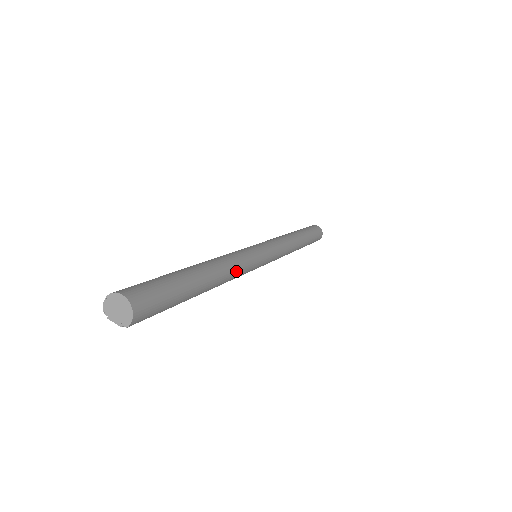
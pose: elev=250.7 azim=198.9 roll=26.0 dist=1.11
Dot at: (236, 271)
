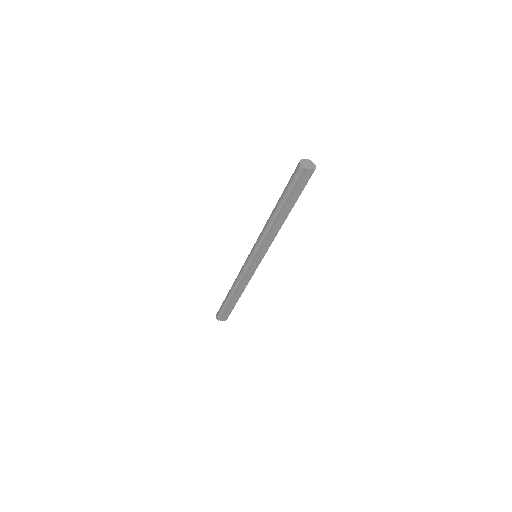
Dot at: occluded
